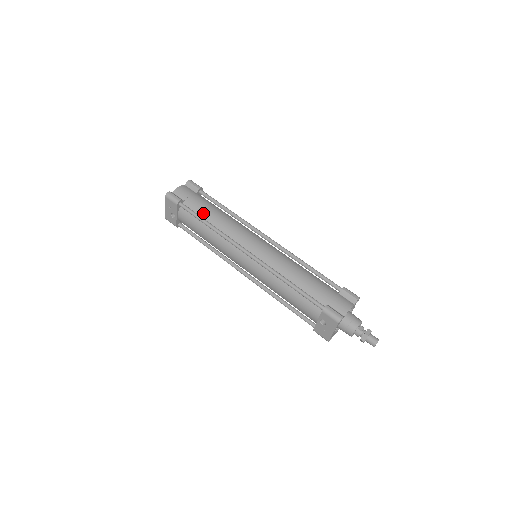
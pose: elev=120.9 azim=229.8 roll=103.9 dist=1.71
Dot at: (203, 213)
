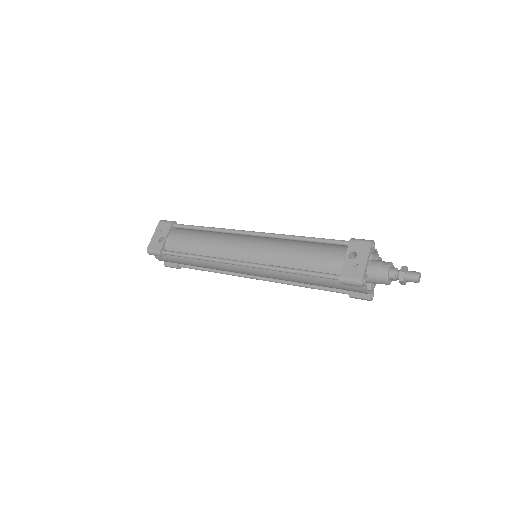
Dot at: (199, 230)
